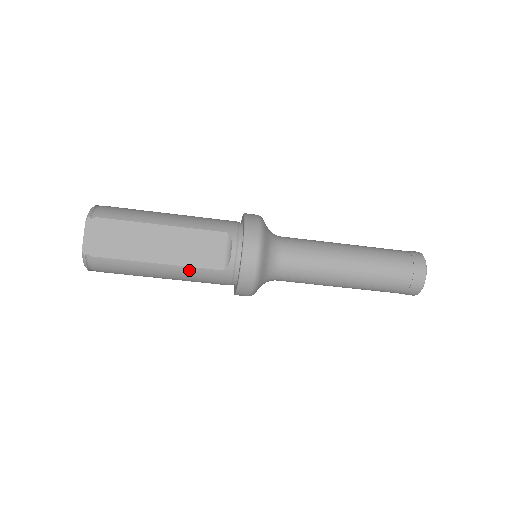
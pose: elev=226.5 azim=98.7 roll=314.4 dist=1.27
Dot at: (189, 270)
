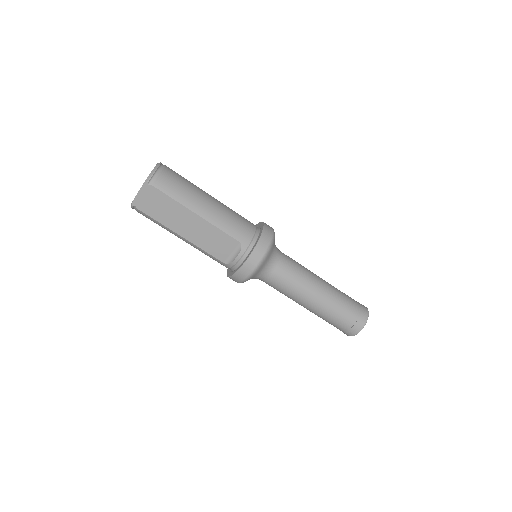
Dot at: (202, 250)
